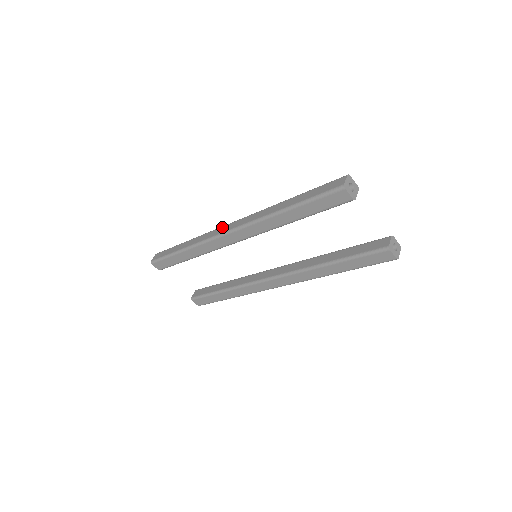
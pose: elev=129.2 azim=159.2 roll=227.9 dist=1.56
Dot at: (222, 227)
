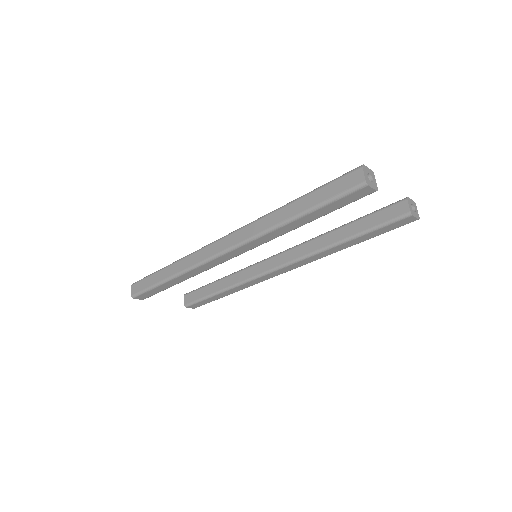
Dot at: (211, 245)
